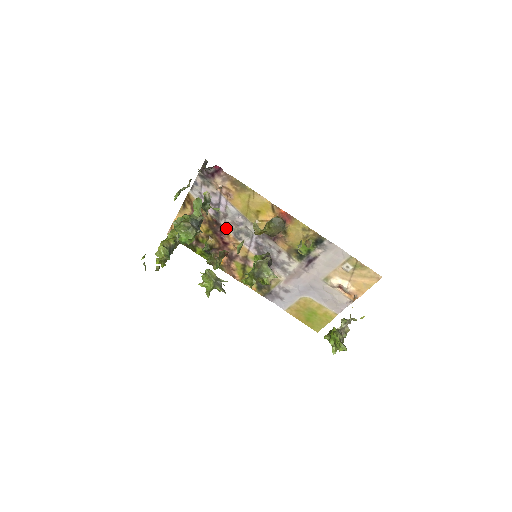
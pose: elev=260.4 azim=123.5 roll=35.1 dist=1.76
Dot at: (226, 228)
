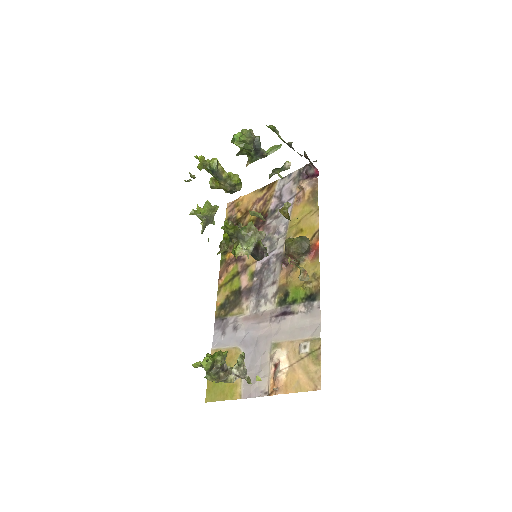
Dot at: (265, 228)
